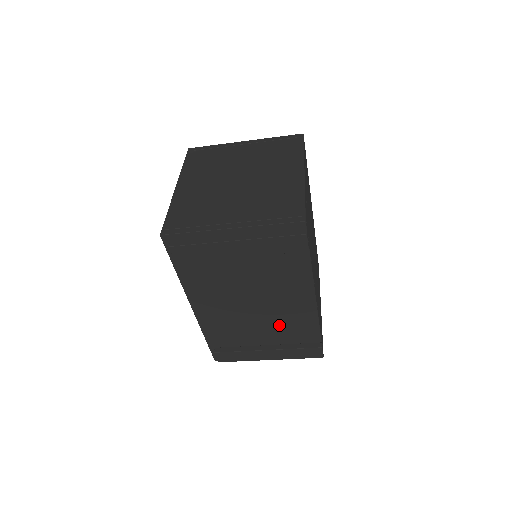
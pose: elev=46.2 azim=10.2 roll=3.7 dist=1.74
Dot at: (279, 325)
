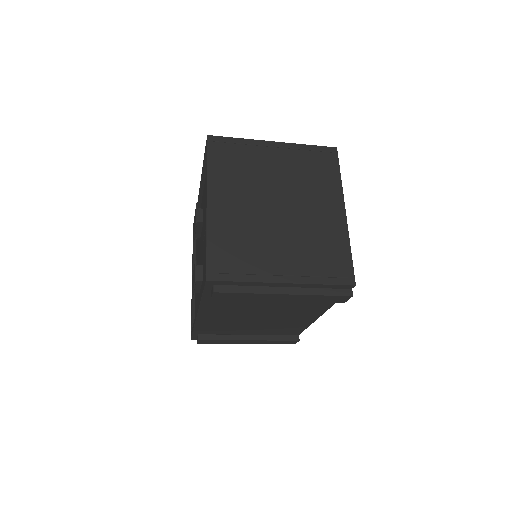
Dot at: (272, 327)
